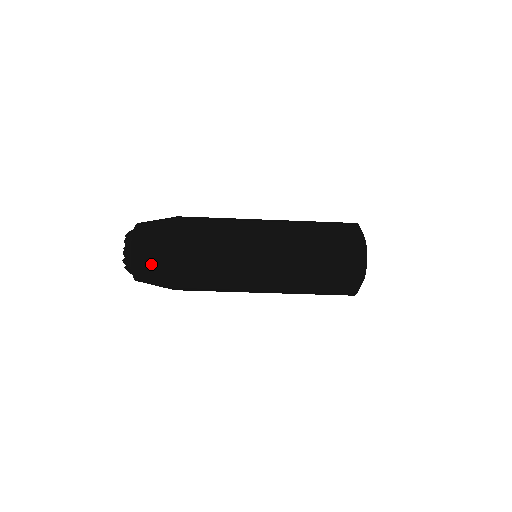
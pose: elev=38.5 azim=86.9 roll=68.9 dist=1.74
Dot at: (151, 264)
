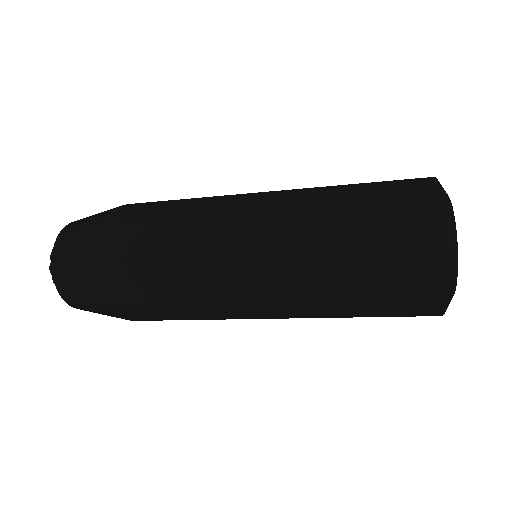
Dot at: (76, 258)
